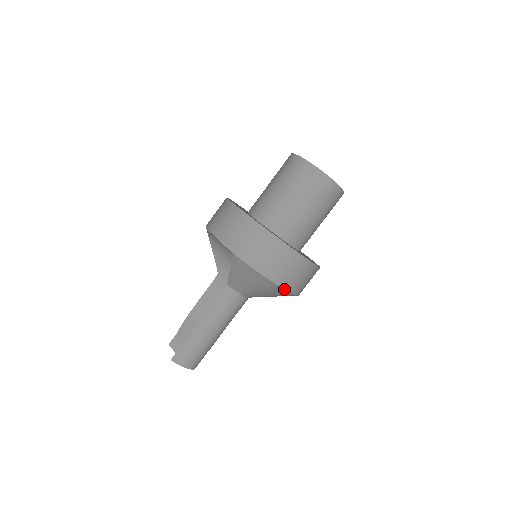
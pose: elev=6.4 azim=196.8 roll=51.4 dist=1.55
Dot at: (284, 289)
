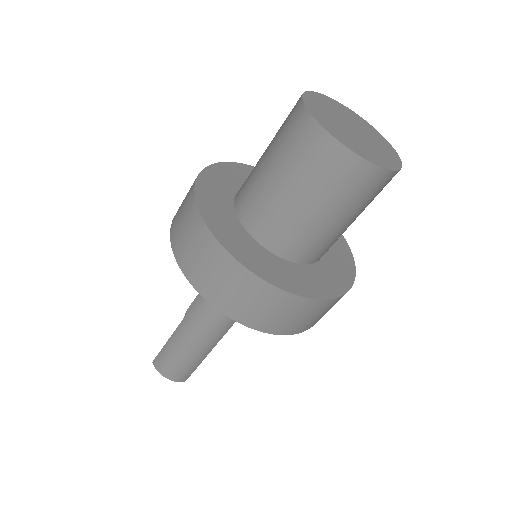
Dot at: (239, 322)
